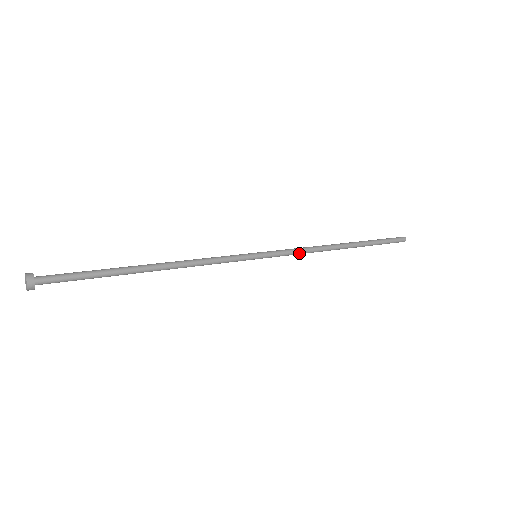
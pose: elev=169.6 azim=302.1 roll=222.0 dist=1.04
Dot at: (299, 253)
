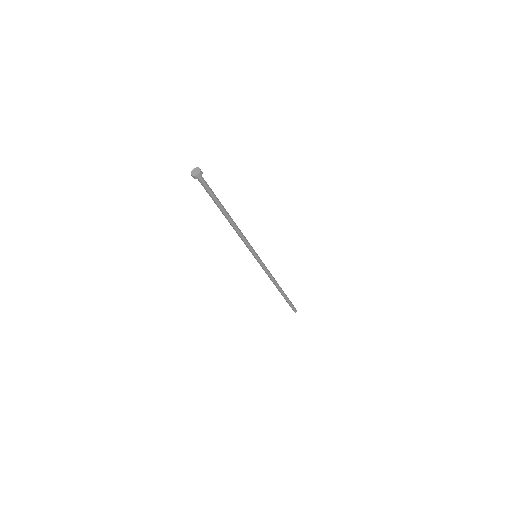
Dot at: (269, 271)
